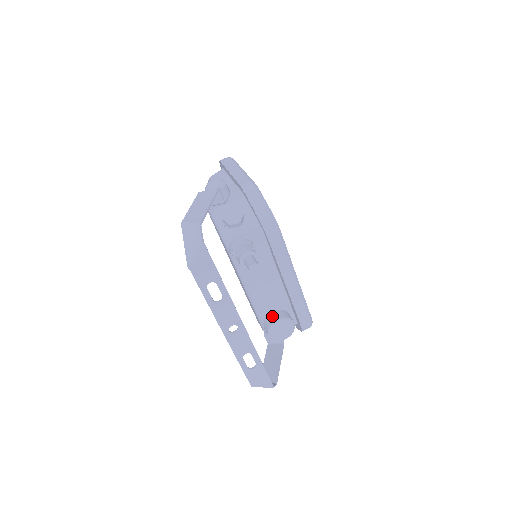
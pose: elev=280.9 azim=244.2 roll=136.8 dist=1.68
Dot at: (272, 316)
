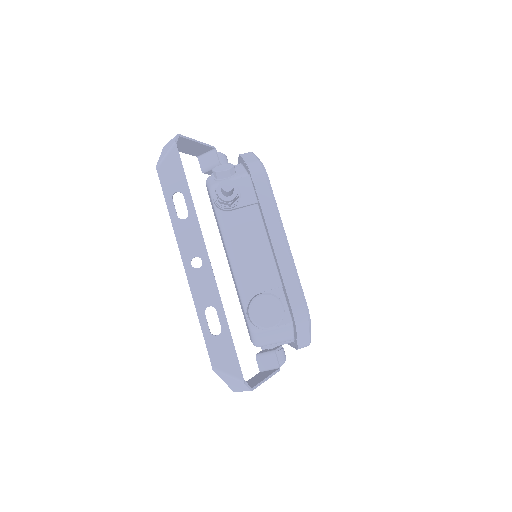
Dot at: (257, 294)
